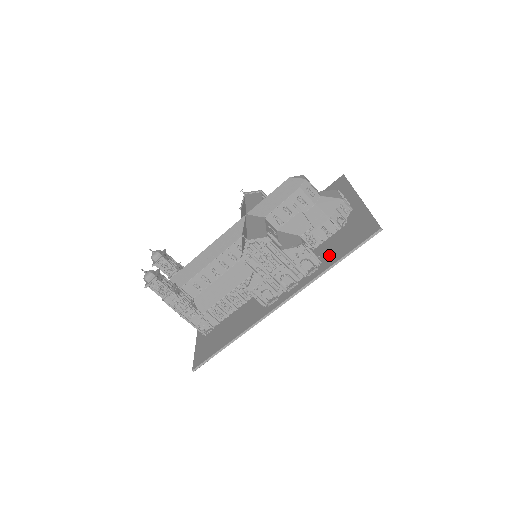
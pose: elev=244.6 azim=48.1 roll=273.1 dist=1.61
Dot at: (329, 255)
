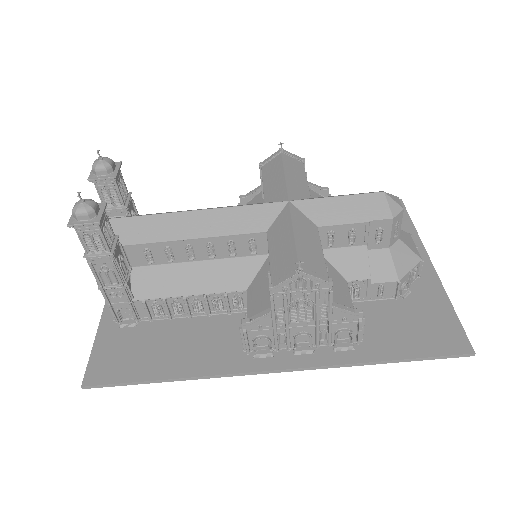
Dot at: (377, 337)
